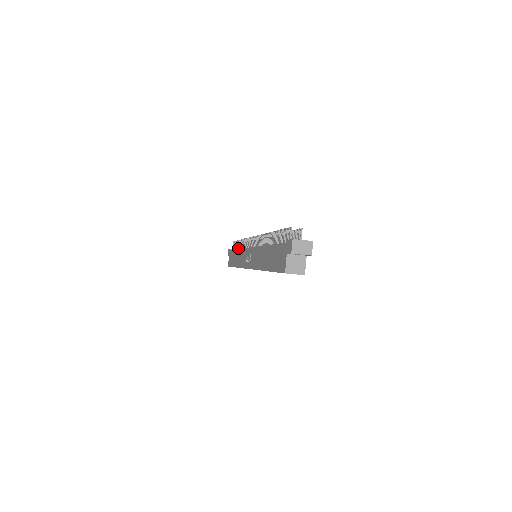
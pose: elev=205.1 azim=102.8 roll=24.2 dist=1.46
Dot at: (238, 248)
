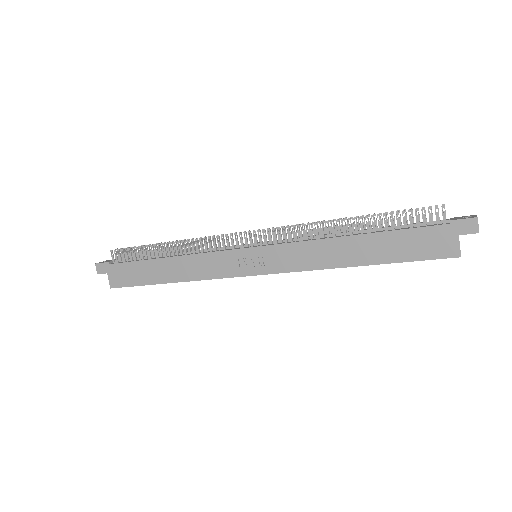
Dot at: (157, 256)
